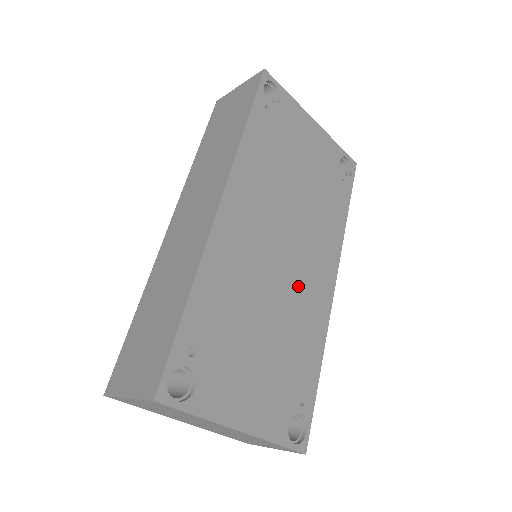
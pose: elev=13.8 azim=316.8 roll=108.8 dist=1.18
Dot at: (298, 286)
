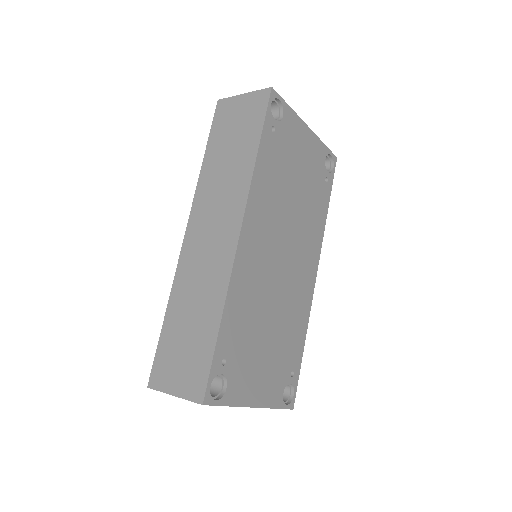
Dot at: (292, 285)
